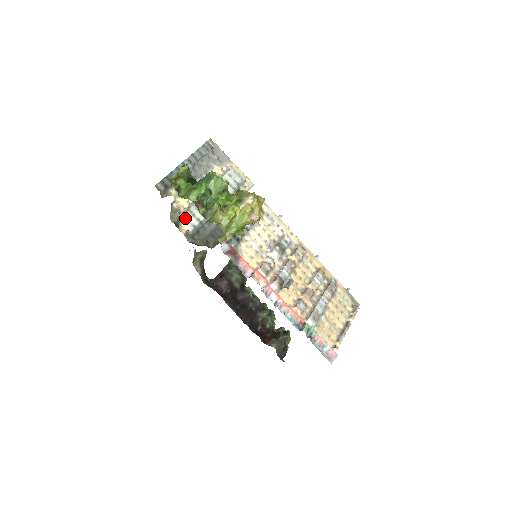
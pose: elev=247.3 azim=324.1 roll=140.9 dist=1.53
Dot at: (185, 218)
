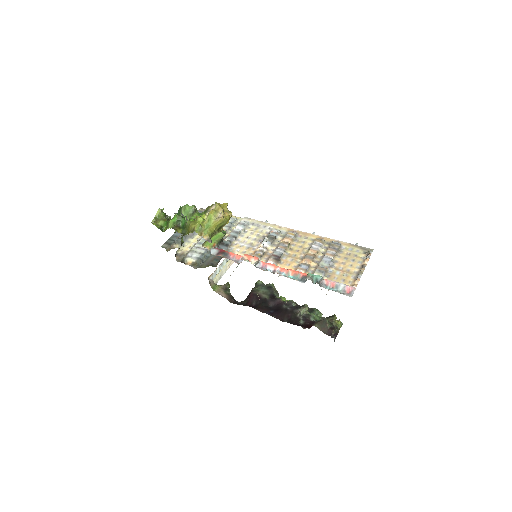
Dot at: (189, 256)
